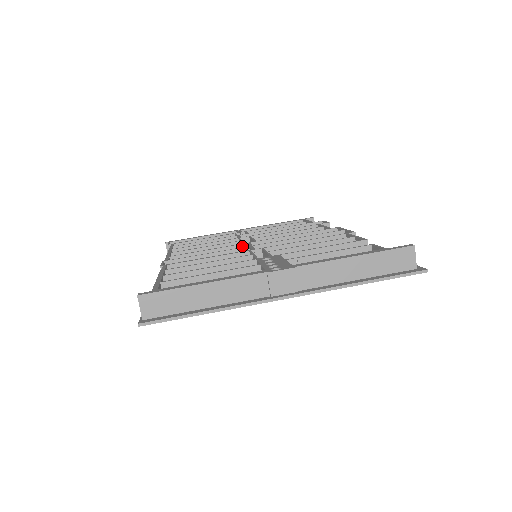
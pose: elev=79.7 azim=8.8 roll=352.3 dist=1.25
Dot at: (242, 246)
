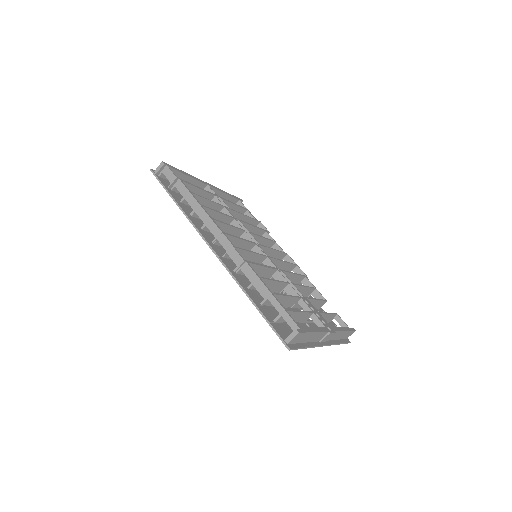
Dot at: (254, 245)
